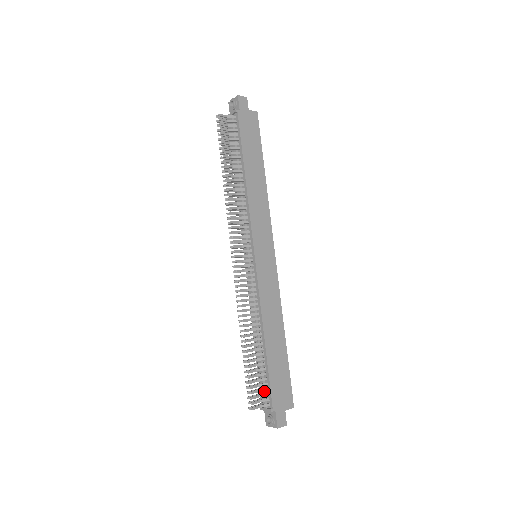
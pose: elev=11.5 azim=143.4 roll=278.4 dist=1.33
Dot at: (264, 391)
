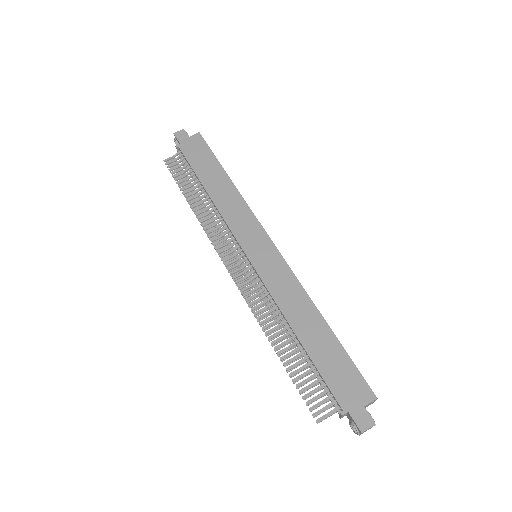
Dot at: (327, 394)
